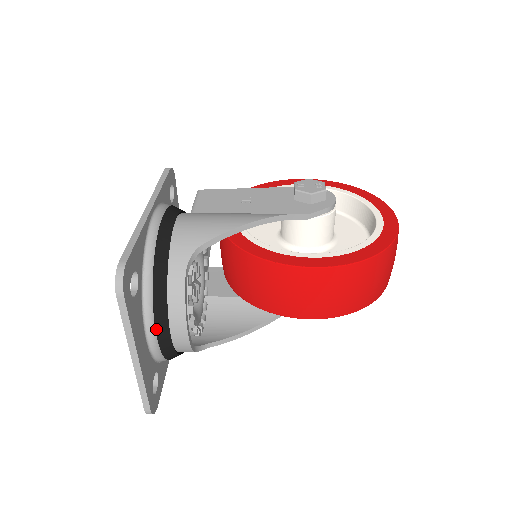
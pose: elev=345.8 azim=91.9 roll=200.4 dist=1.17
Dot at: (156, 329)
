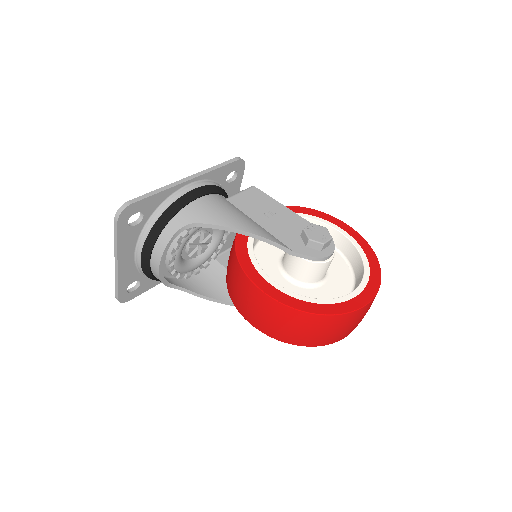
Dot at: (142, 254)
